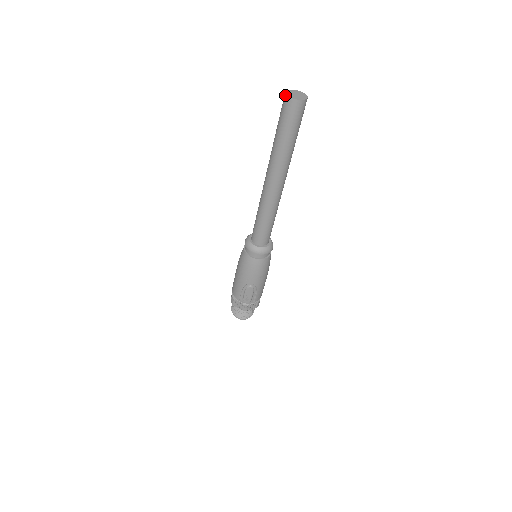
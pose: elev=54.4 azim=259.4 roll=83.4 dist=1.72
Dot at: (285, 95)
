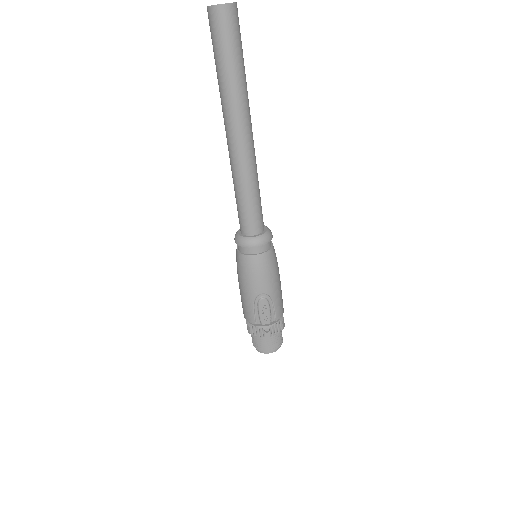
Dot at: (207, 8)
